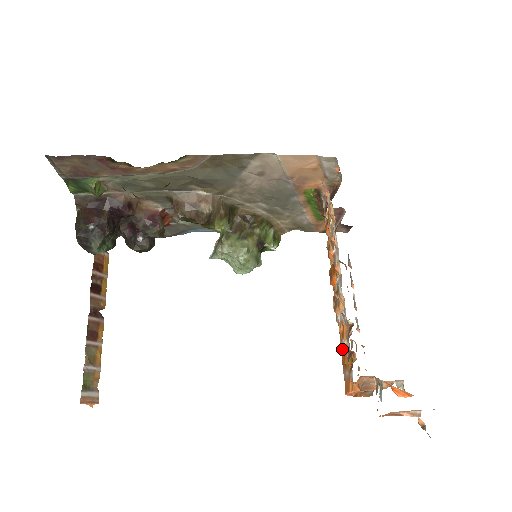
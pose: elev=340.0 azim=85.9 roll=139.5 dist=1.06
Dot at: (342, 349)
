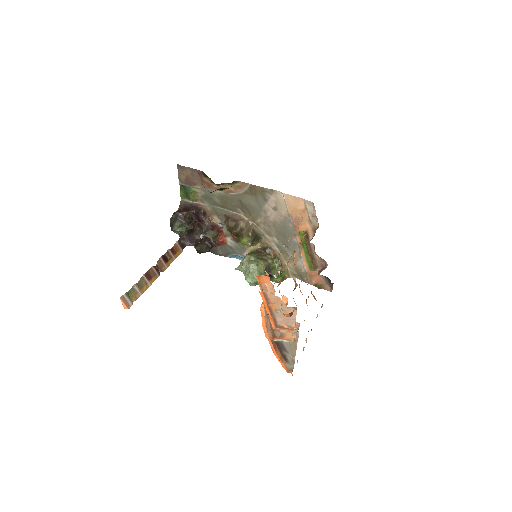
Dot at: occluded
